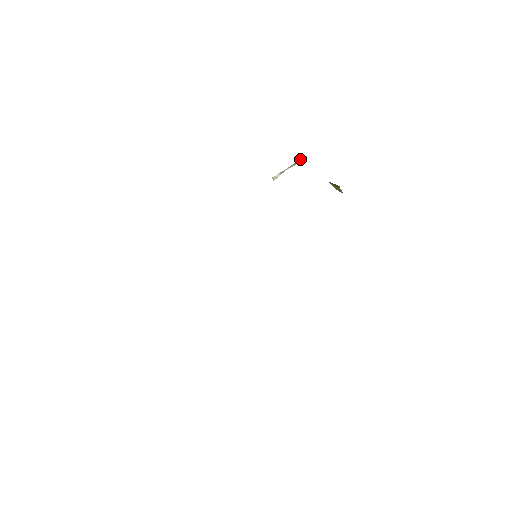
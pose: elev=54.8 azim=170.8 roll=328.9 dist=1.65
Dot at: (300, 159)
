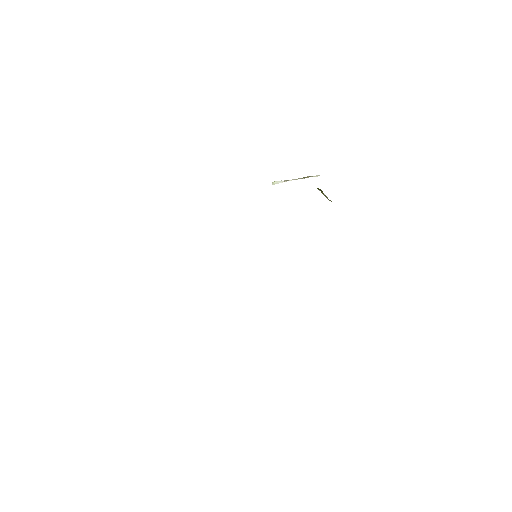
Dot at: (311, 176)
